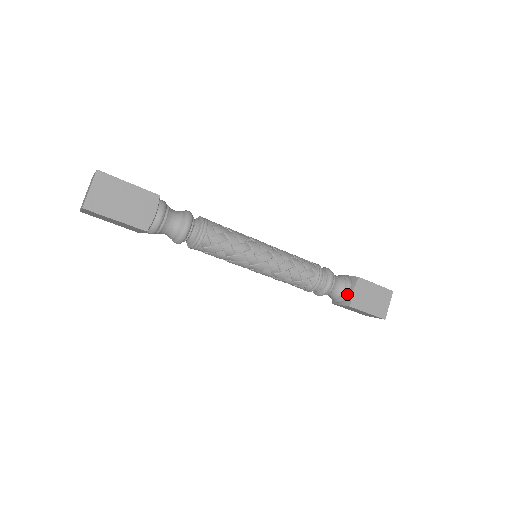
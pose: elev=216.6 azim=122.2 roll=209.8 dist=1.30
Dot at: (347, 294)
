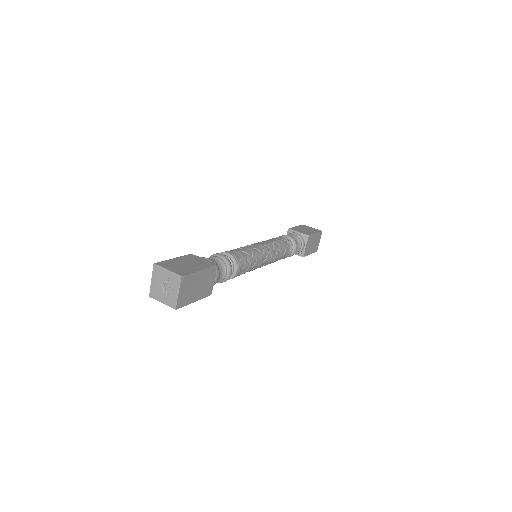
Dot at: (302, 250)
